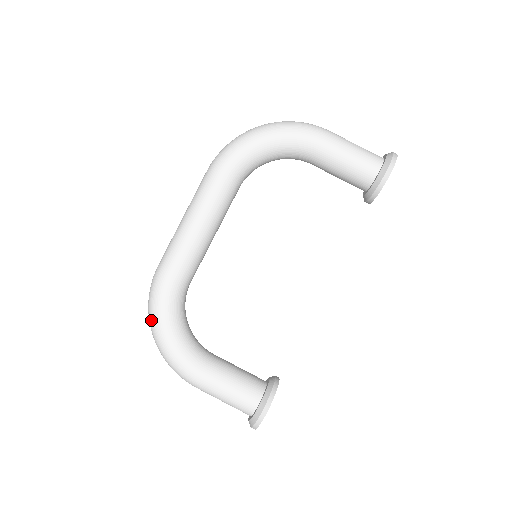
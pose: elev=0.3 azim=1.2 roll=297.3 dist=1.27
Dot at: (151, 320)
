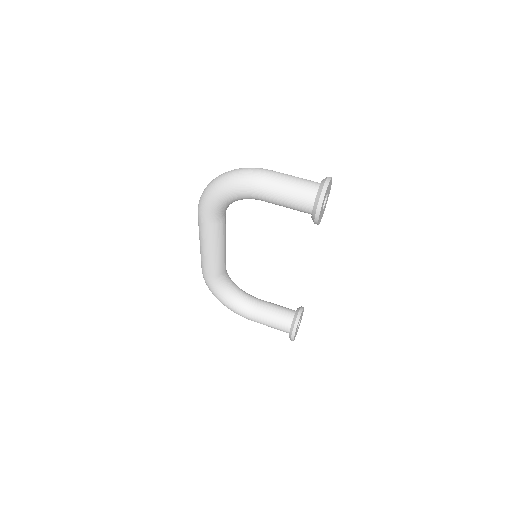
Dot at: (213, 294)
